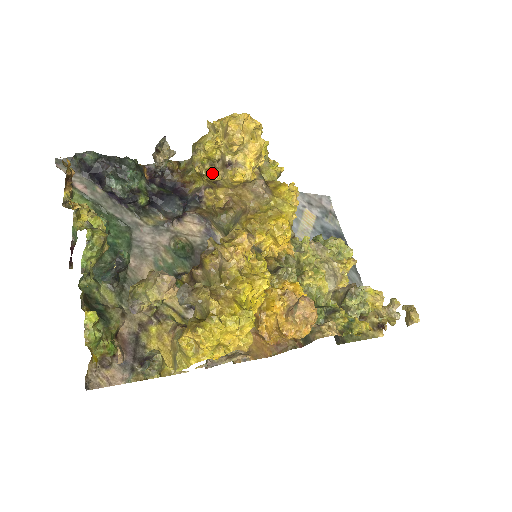
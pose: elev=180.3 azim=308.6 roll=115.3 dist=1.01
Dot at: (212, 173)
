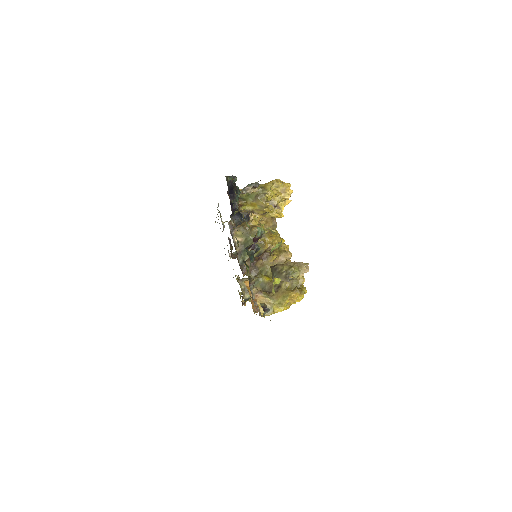
Dot at: occluded
